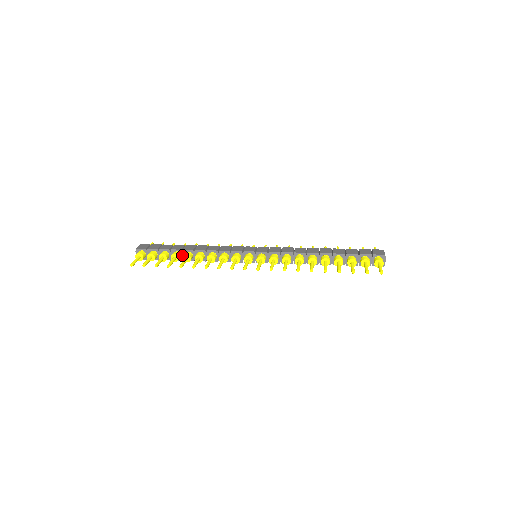
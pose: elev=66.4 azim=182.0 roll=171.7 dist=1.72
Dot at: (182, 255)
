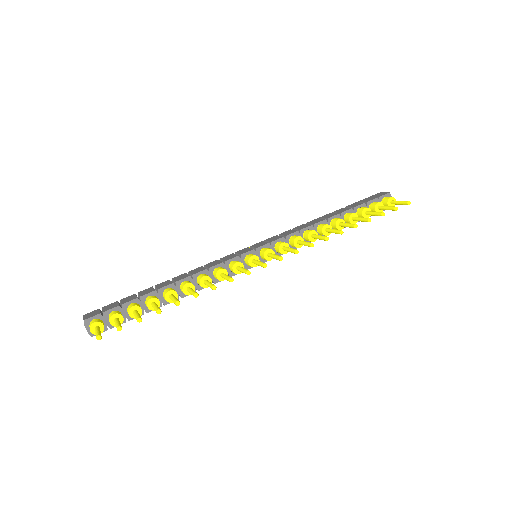
Dot at: (159, 298)
